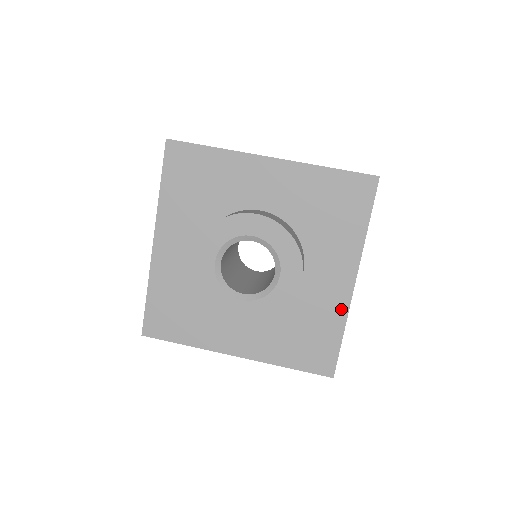
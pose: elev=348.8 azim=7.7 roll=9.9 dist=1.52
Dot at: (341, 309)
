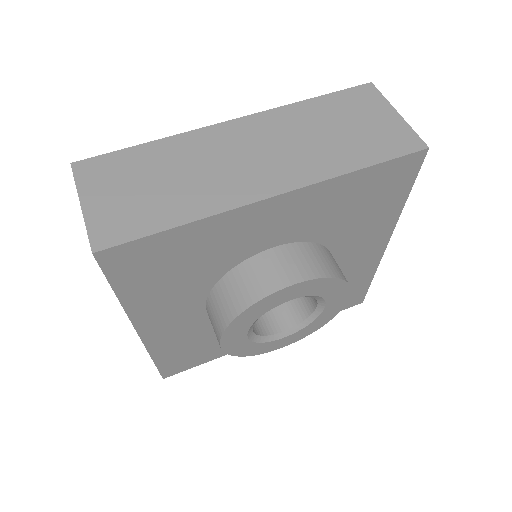
Dot at: (372, 266)
